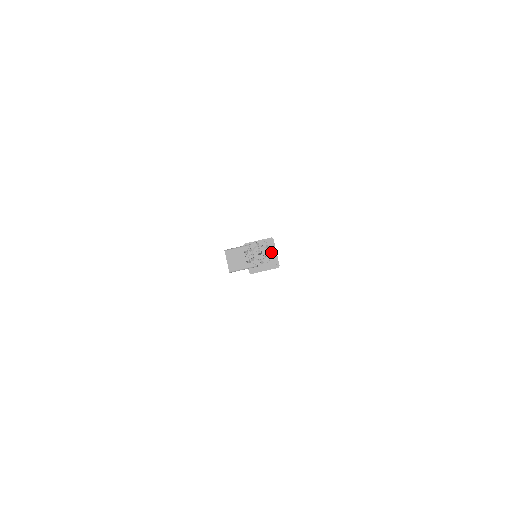
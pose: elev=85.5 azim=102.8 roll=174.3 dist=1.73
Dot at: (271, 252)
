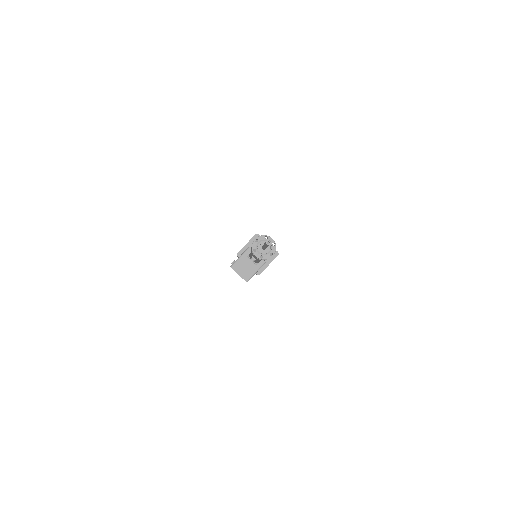
Dot at: (273, 241)
